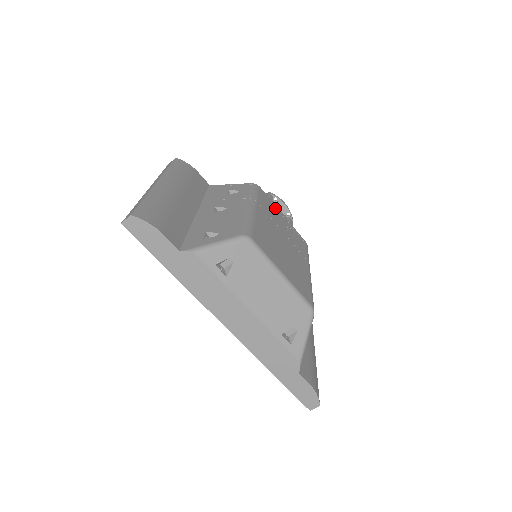
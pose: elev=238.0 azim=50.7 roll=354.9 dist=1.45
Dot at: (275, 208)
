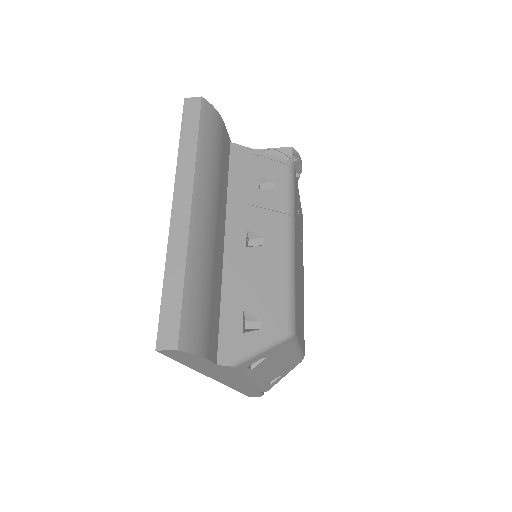
Dot at: occluded
